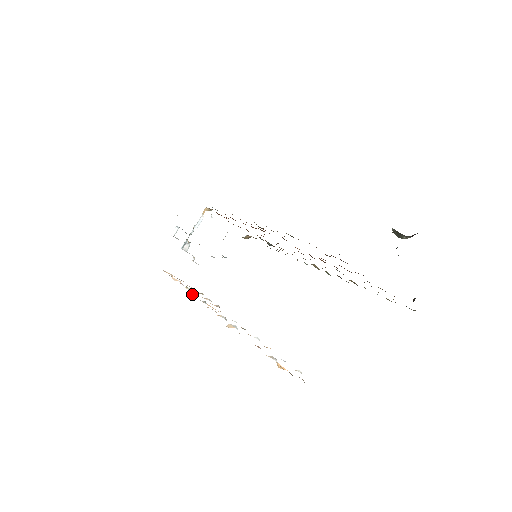
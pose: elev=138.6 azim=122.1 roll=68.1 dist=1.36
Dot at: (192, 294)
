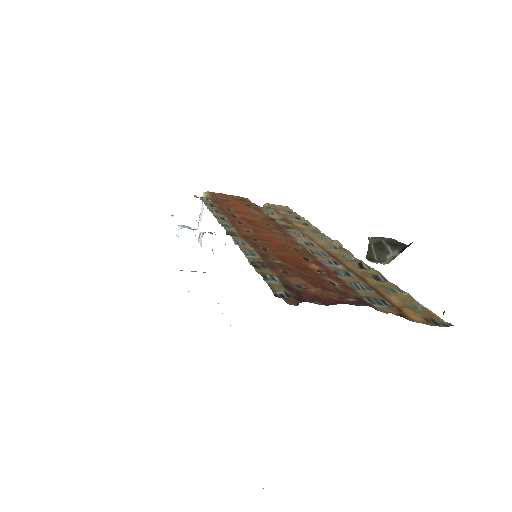
Dot at: occluded
